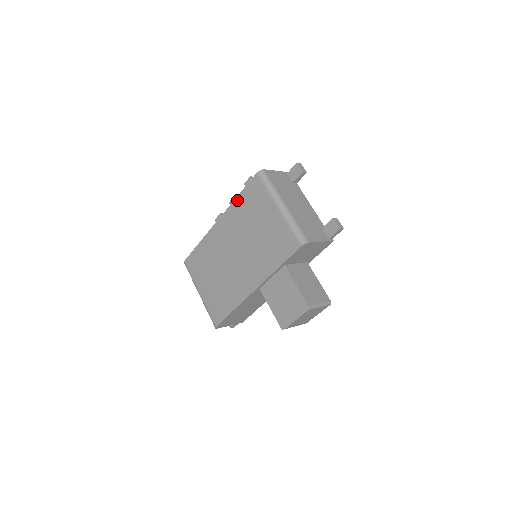
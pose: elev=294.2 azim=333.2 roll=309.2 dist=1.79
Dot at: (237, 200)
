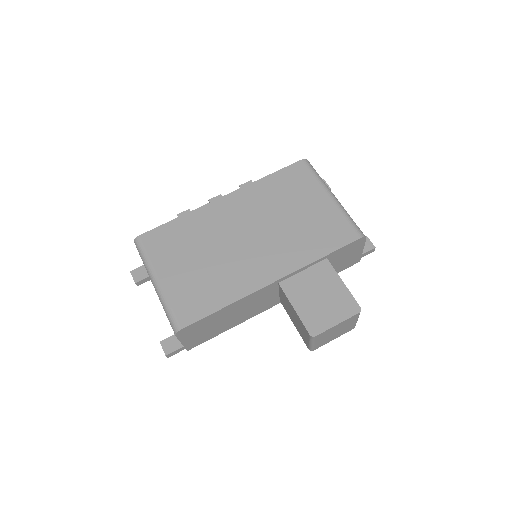
Dot at: (265, 179)
